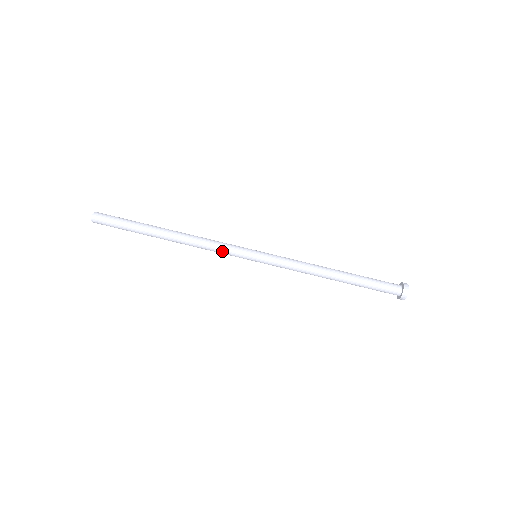
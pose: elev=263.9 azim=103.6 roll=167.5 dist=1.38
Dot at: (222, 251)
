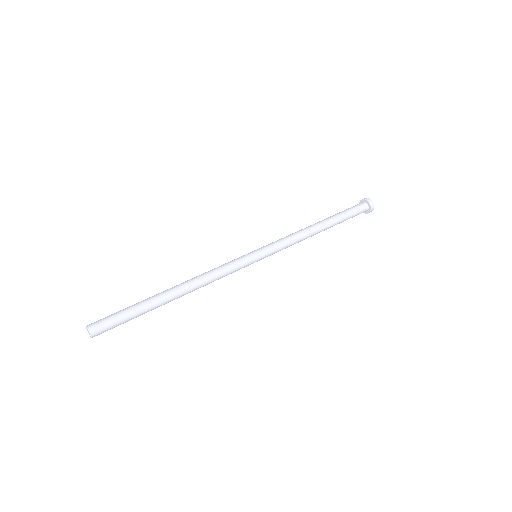
Dot at: (229, 269)
